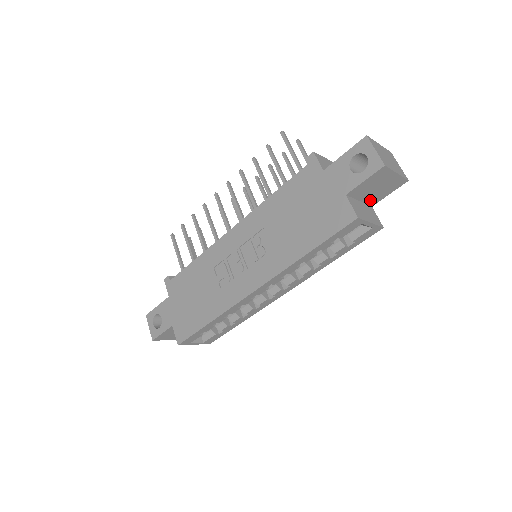
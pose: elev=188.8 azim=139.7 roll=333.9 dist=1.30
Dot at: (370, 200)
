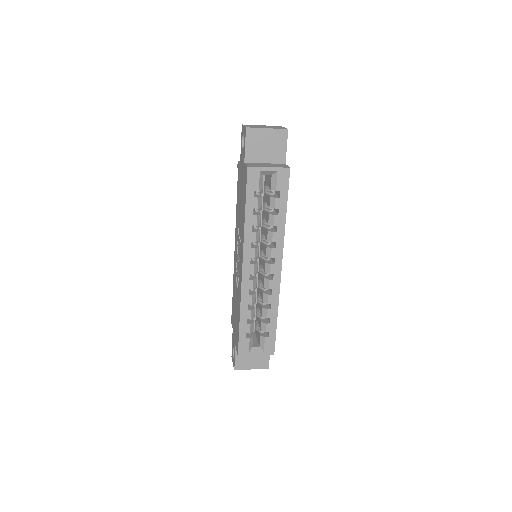
Dot at: (275, 159)
